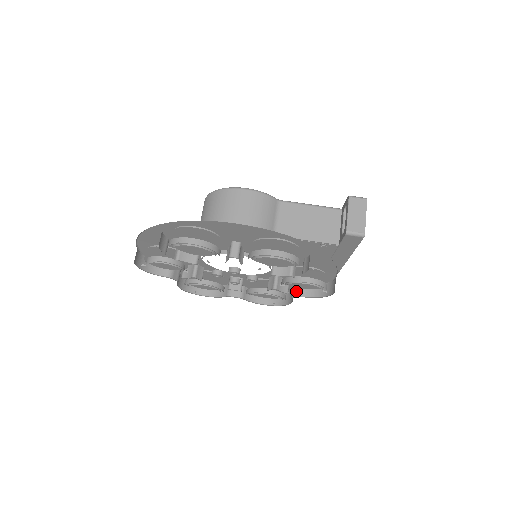
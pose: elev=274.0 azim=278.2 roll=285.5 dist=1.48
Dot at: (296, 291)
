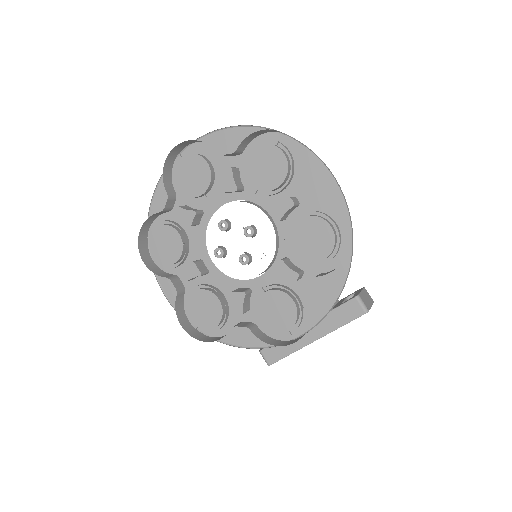
Dot at: (246, 324)
